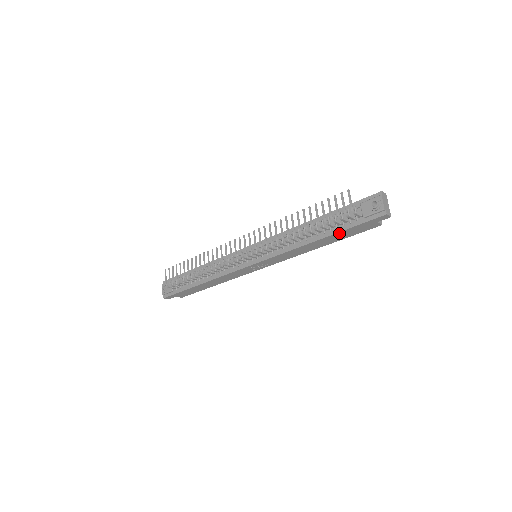
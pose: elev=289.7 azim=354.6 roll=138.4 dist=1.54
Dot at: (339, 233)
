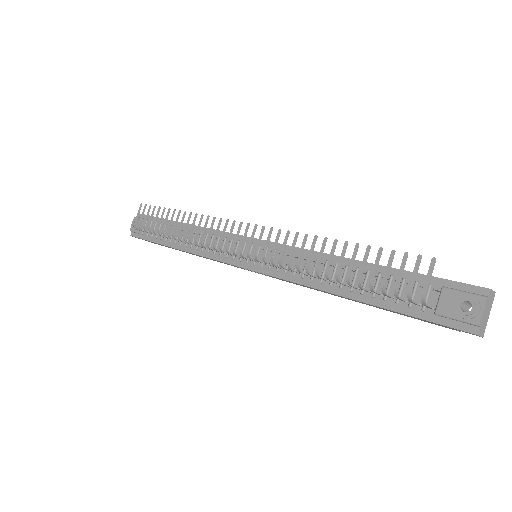
Dot at: (384, 308)
